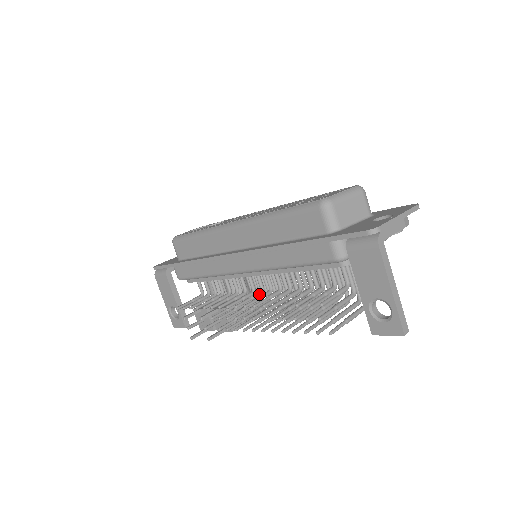
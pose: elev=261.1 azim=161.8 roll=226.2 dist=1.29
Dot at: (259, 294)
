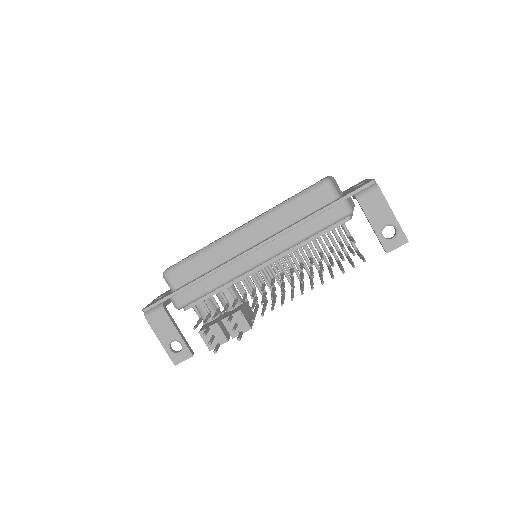
Dot at: (274, 280)
